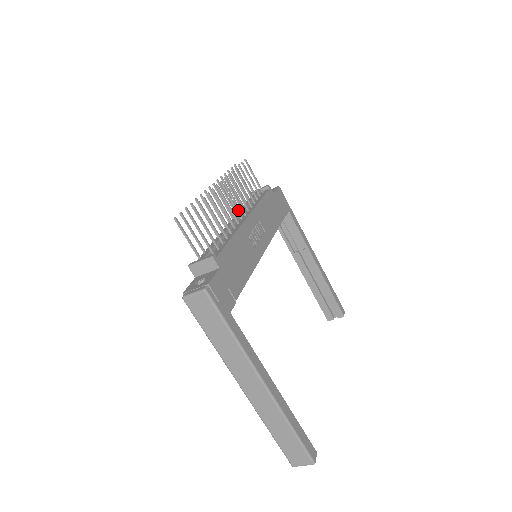
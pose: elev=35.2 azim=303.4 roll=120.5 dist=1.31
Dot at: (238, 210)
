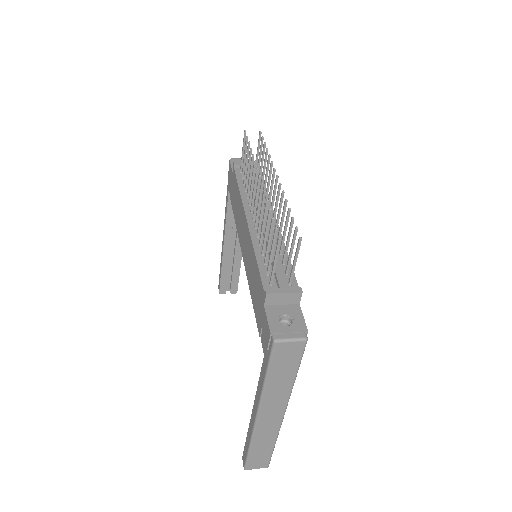
Dot at: (272, 209)
